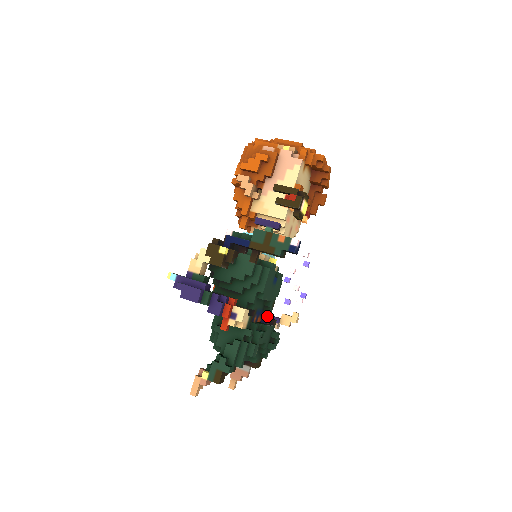
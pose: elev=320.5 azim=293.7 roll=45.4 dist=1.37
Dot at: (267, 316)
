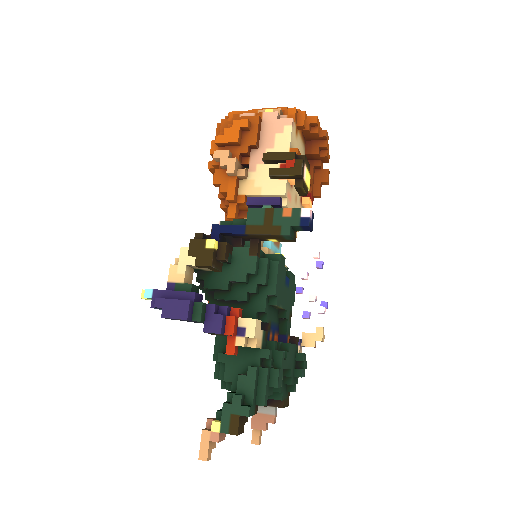
Dot at: (285, 332)
